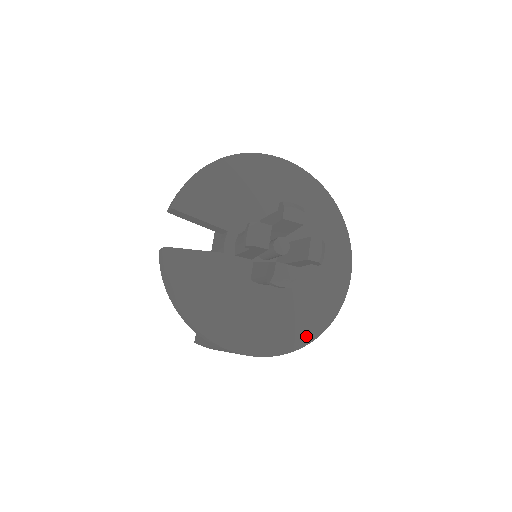
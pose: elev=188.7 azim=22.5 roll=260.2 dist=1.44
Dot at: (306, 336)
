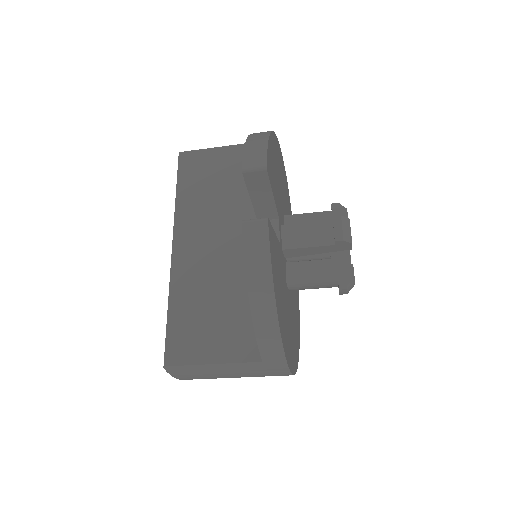
Dot at: occluded
